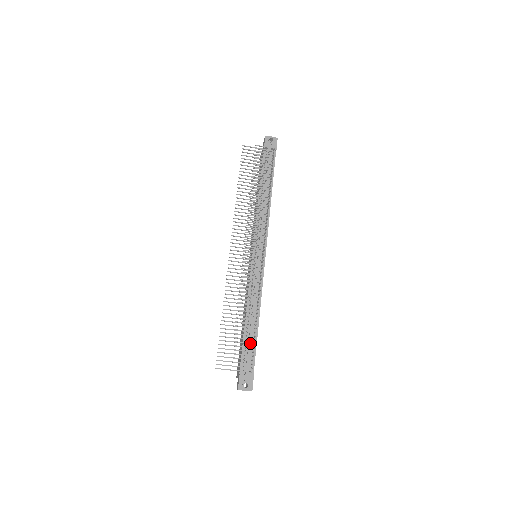
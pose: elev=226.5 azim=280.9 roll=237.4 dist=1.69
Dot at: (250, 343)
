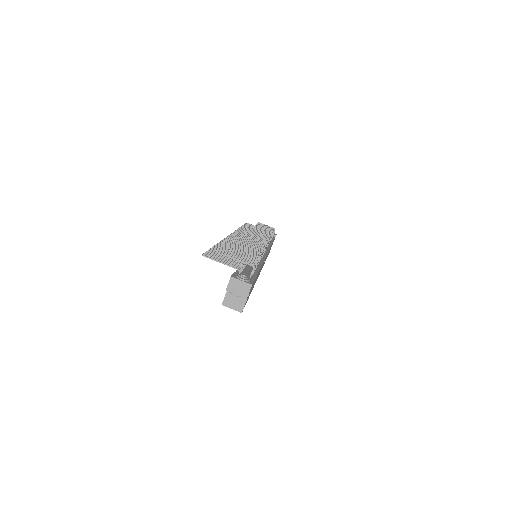
Dot at: (252, 256)
